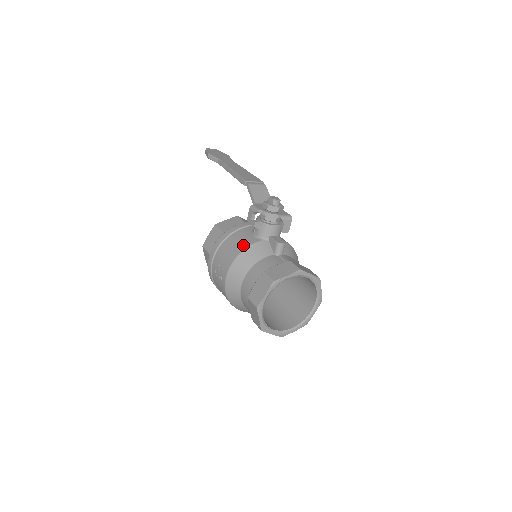
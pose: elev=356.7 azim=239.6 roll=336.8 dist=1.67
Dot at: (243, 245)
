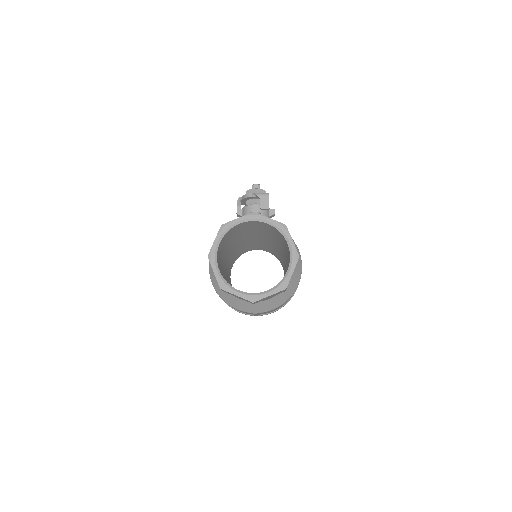
Dot at: occluded
